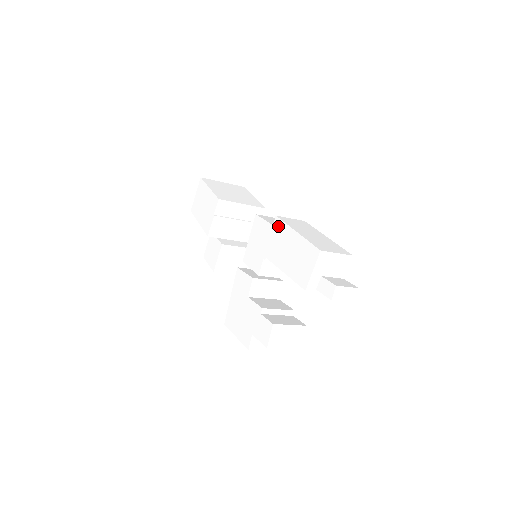
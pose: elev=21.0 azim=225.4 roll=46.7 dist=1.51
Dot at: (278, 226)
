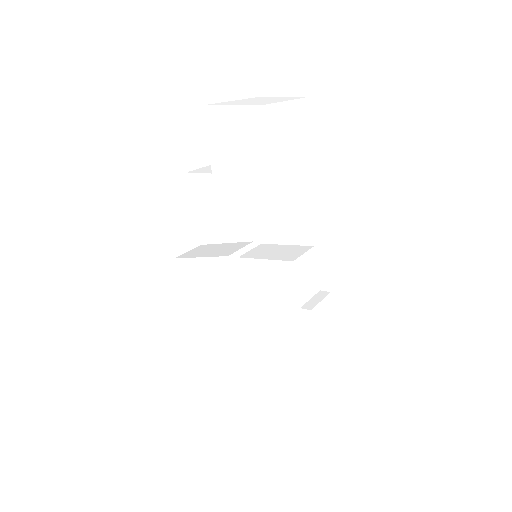
Dot at: (304, 321)
